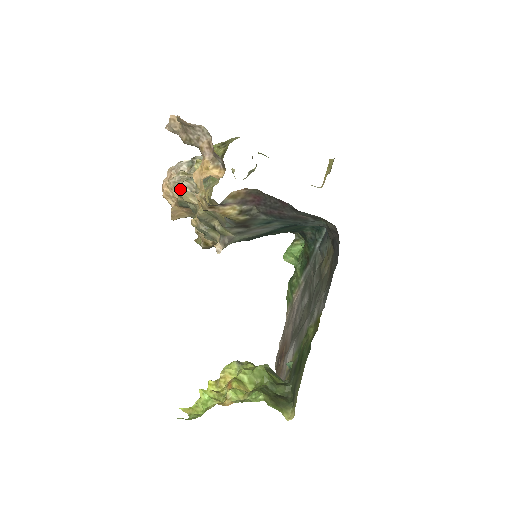
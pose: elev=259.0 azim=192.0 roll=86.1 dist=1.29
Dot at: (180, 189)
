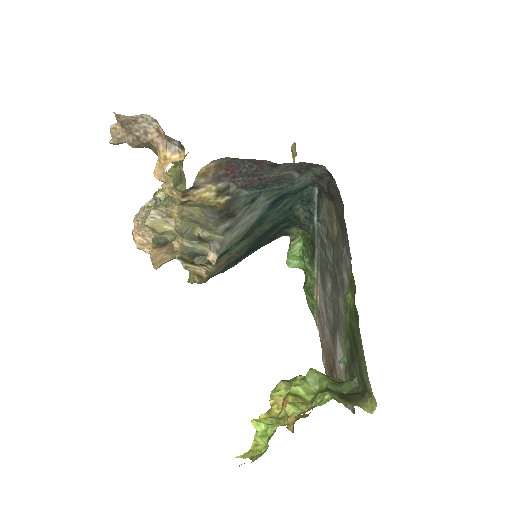
Dot at: (150, 220)
